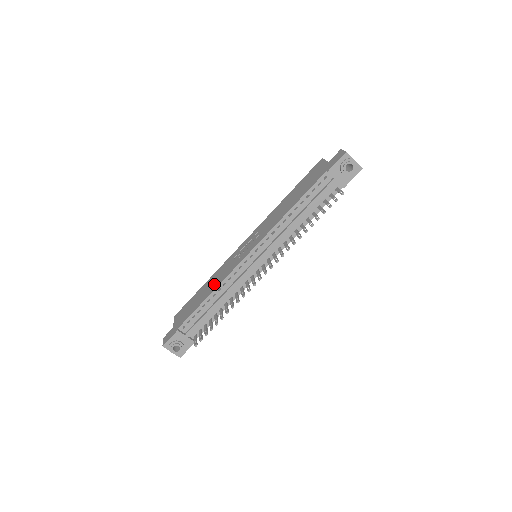
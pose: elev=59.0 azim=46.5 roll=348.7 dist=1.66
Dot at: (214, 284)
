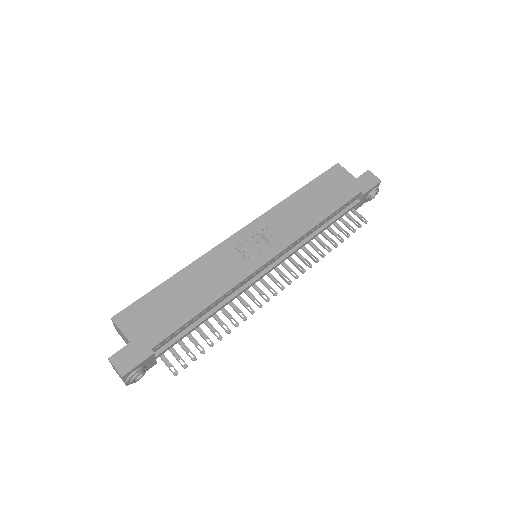
Dot at: (210, 287)
